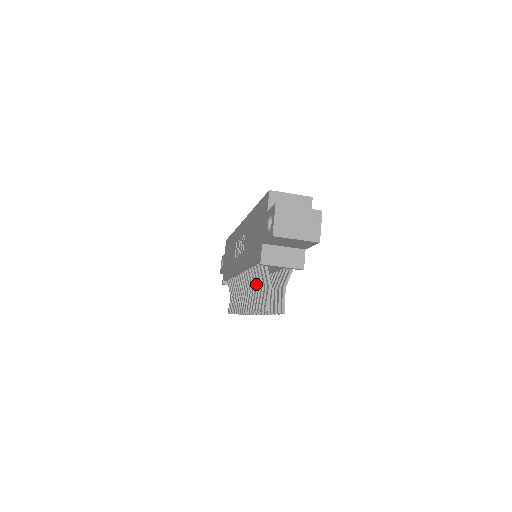
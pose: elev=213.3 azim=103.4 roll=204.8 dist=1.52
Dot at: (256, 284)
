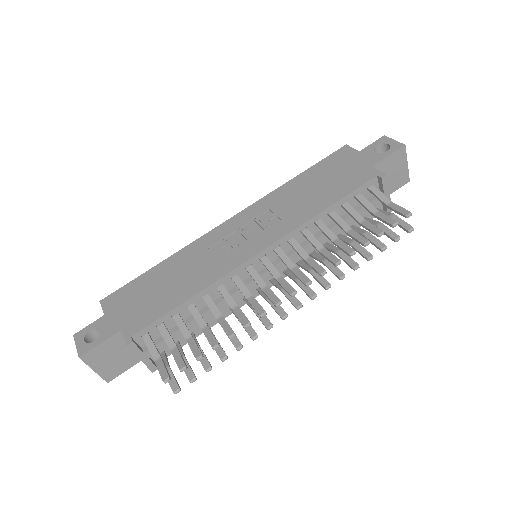
Dot at: (333, 234)
